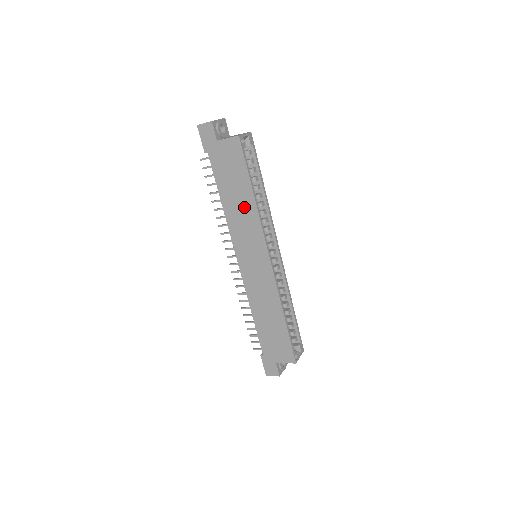
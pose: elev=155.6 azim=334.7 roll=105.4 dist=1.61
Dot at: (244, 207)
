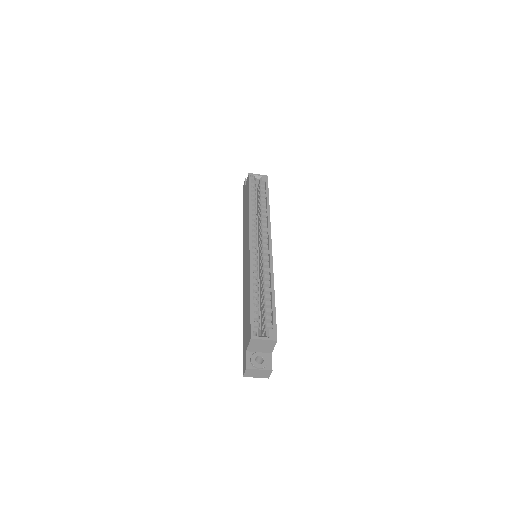
Dot at: occluded
